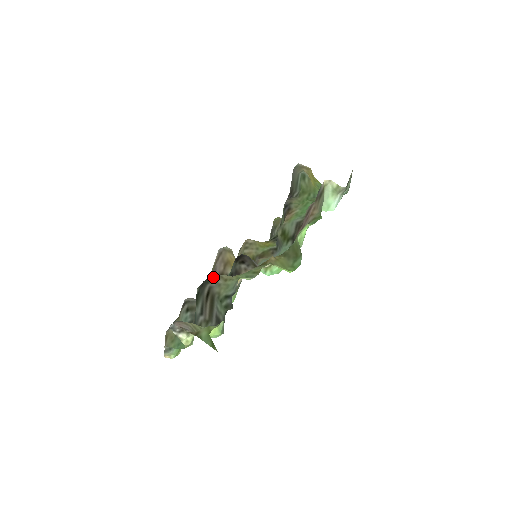
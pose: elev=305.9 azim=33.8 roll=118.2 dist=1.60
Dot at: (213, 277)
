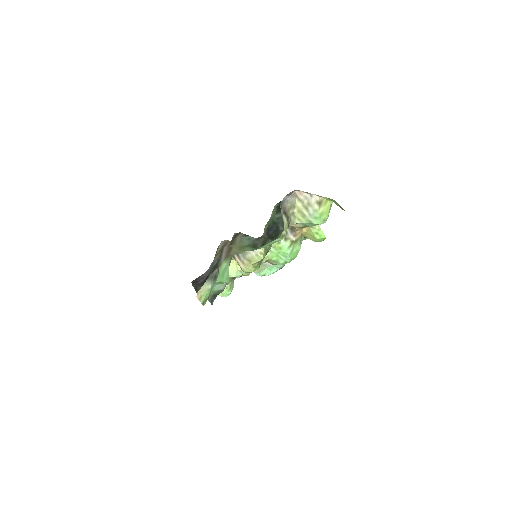
Dot at: occluded
